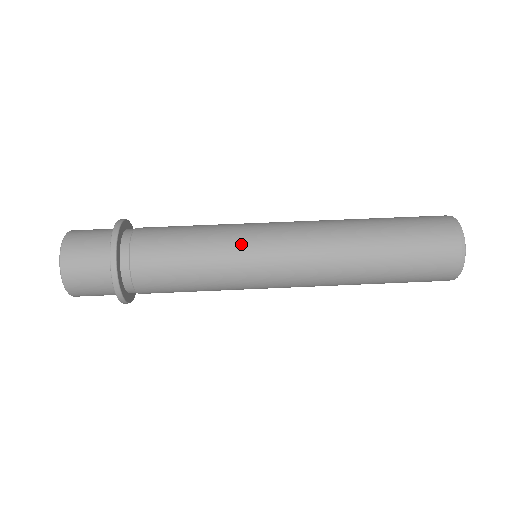
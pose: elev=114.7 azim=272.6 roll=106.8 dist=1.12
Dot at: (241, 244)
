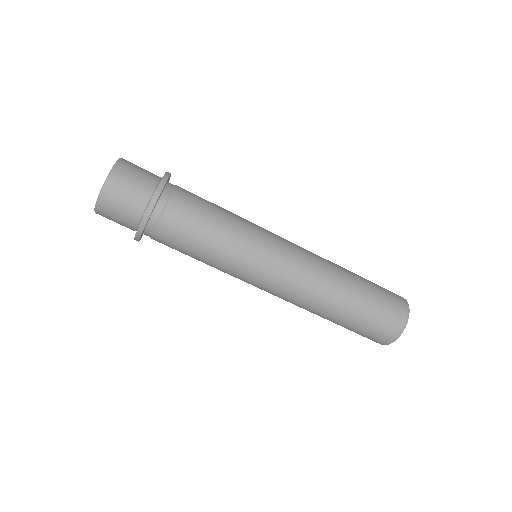
Dot at: (252, 250)
